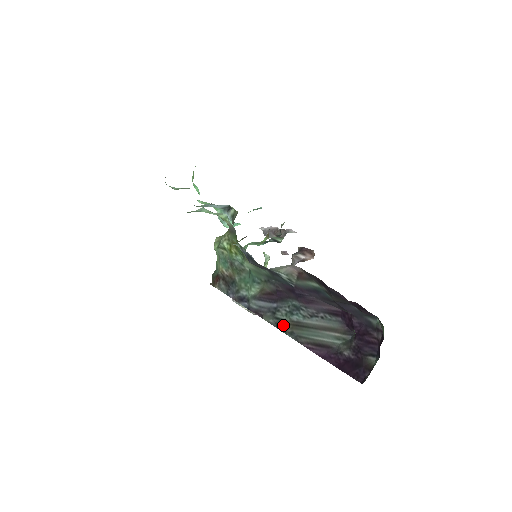
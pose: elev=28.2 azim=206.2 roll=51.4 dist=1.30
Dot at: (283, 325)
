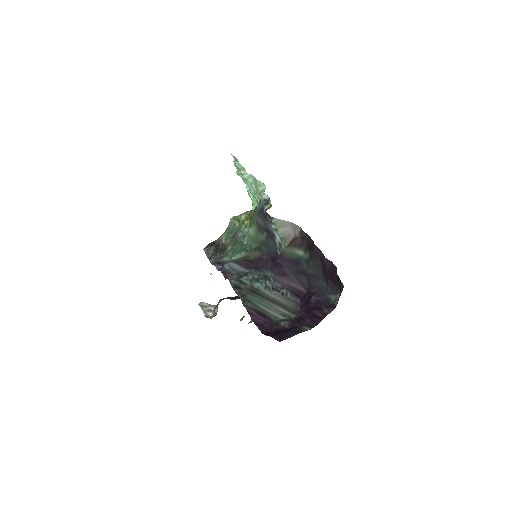
Dot at: (241, 287)
